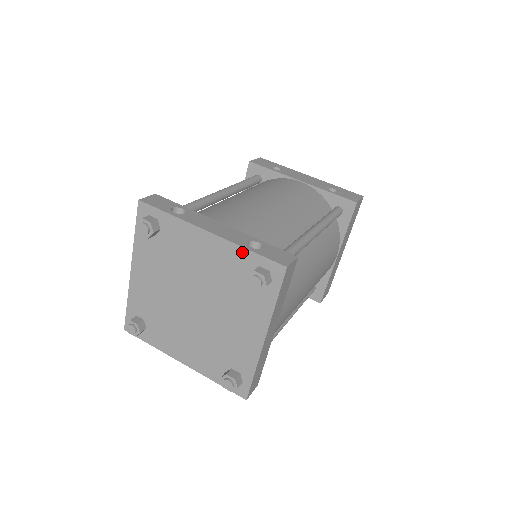
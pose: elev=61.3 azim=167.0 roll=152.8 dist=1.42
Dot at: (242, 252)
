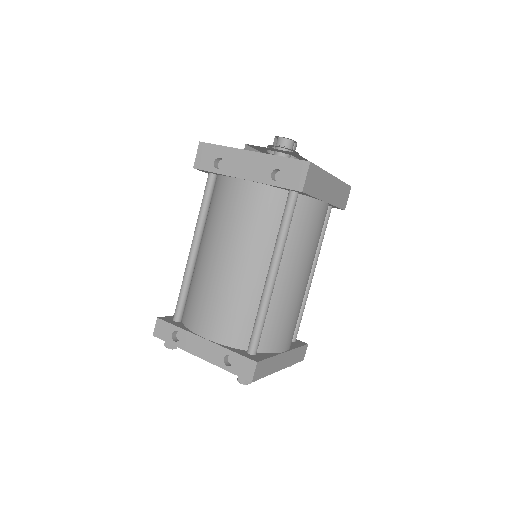
Dot at: (224, 368)
